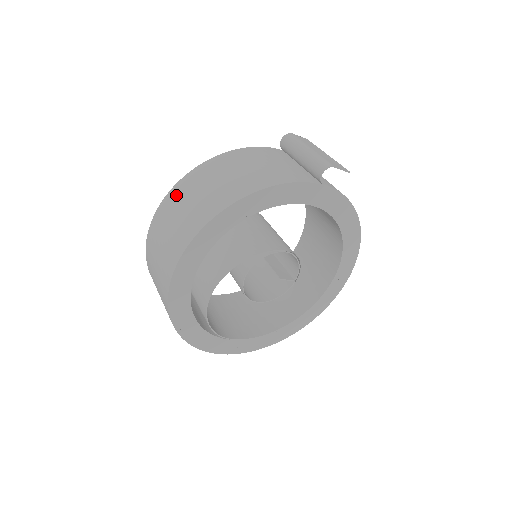
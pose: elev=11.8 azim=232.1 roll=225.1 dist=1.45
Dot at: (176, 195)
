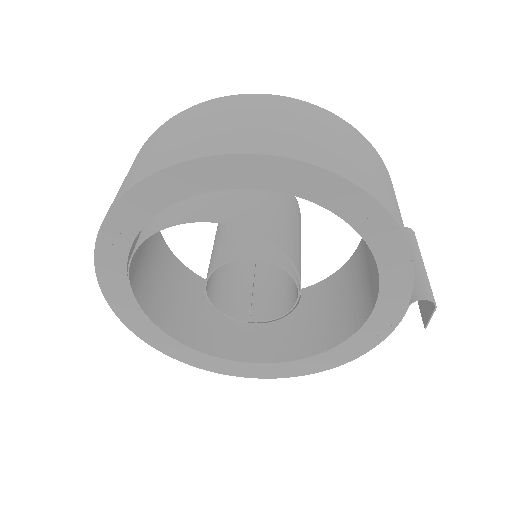
Dot at: (327, 118)
